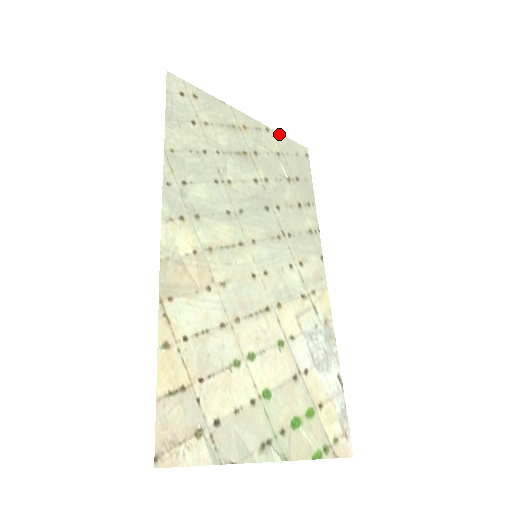
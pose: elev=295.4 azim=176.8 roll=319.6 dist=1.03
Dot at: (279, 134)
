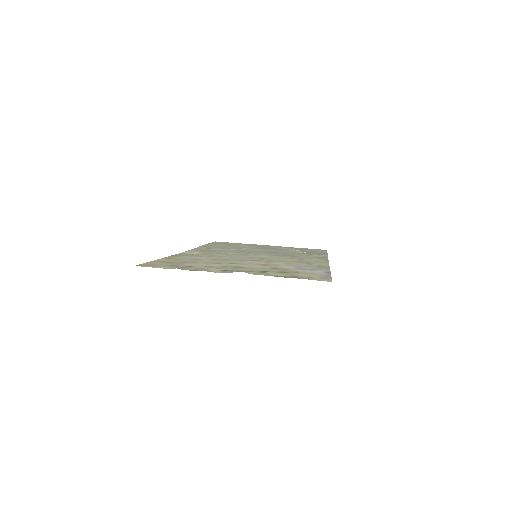
Dot at: occluded
